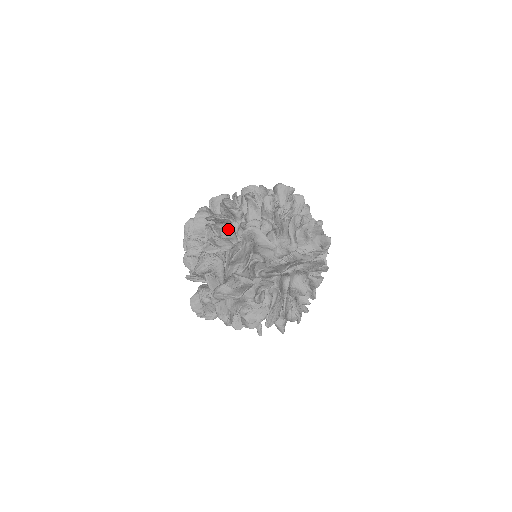
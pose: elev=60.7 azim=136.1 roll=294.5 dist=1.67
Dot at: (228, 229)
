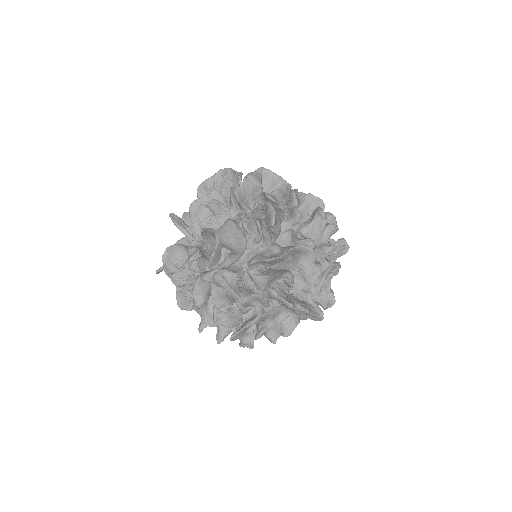
Dot at: occluded
